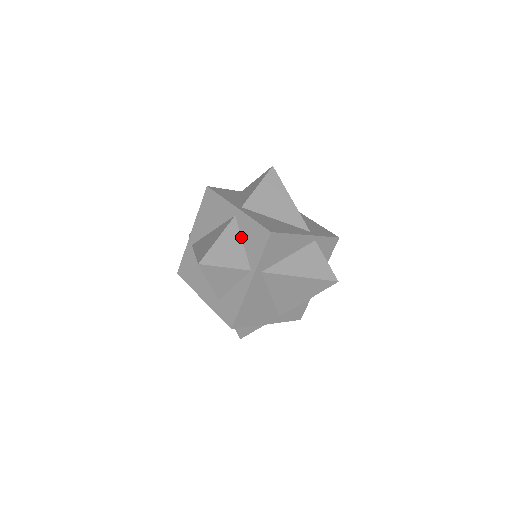
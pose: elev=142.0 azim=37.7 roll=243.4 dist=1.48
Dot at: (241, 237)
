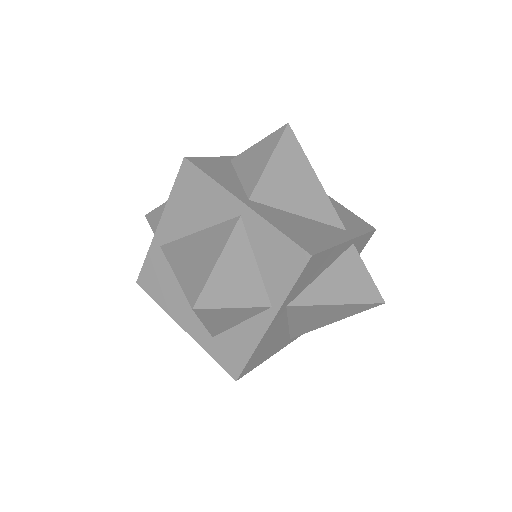
Dot at: (253, 252)
